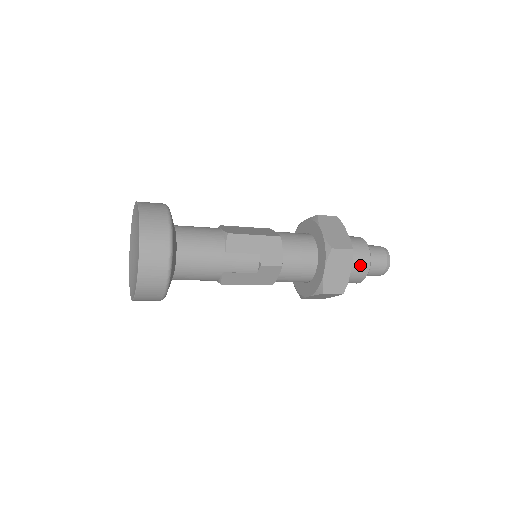
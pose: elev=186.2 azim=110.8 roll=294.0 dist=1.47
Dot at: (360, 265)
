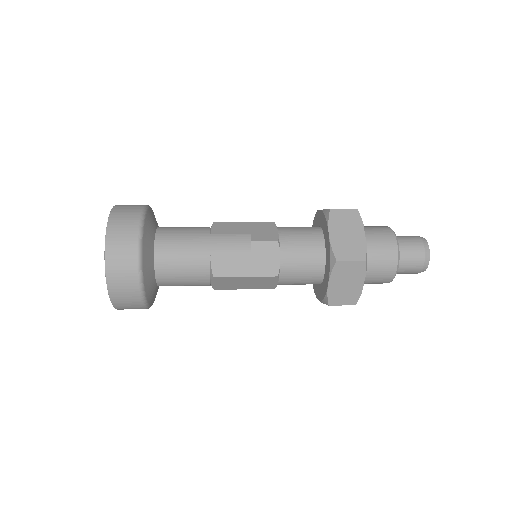
Dot at: (382, 240)
